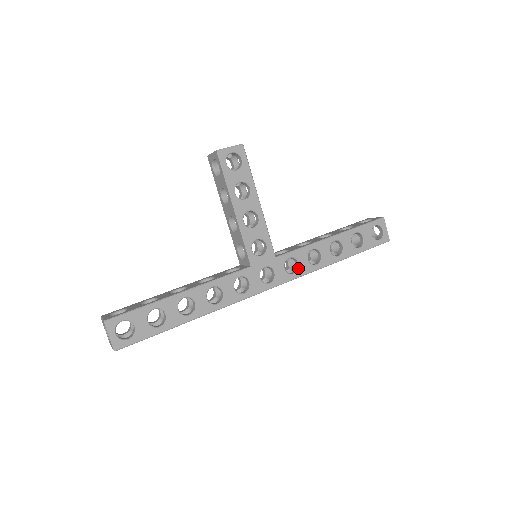
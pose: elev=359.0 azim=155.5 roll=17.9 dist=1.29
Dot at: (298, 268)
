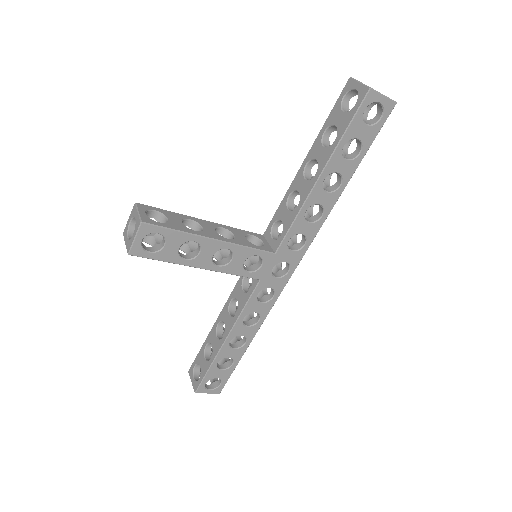
Dot at: (305, 237)
